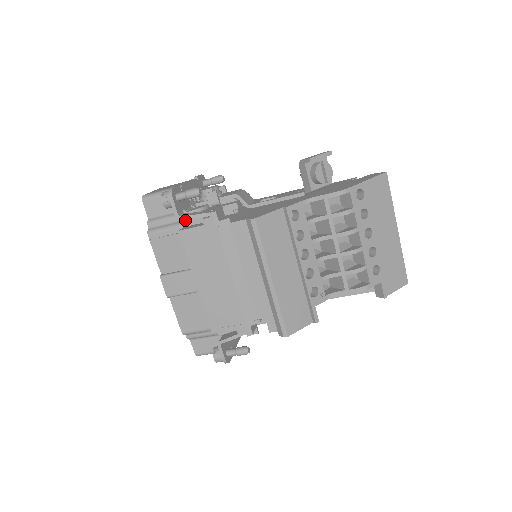
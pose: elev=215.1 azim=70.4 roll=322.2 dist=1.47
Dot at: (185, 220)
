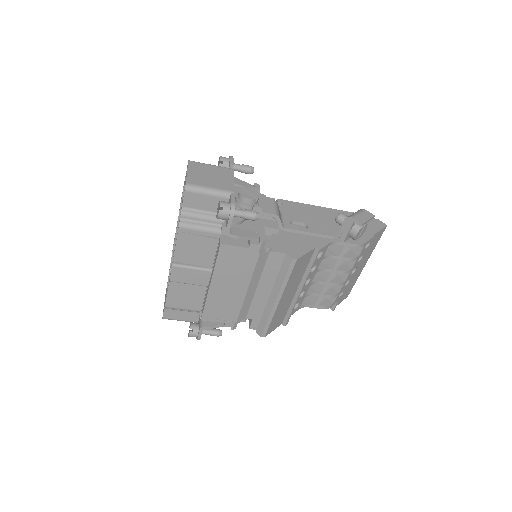
Dot at: occluded
